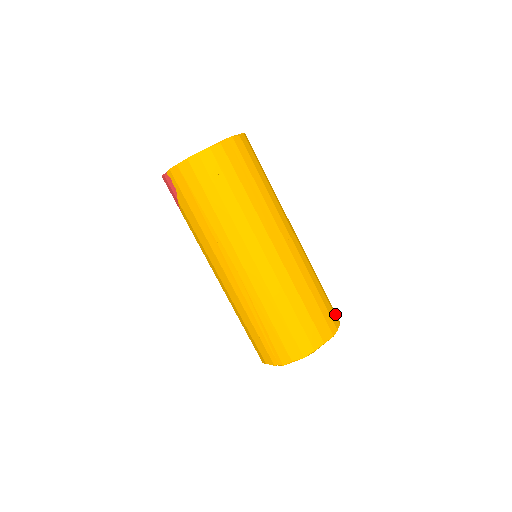
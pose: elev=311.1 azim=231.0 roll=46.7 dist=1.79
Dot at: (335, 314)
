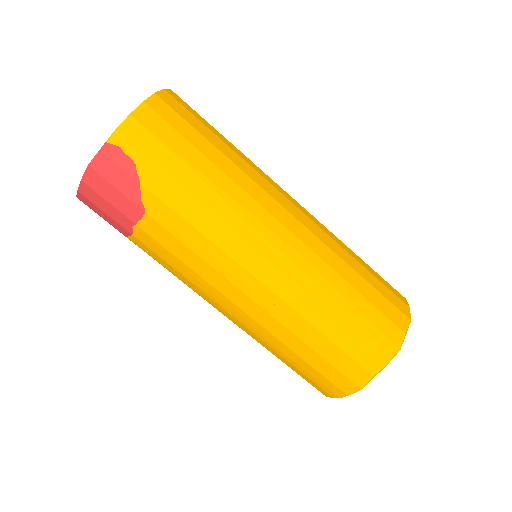
Dot at: occluded
